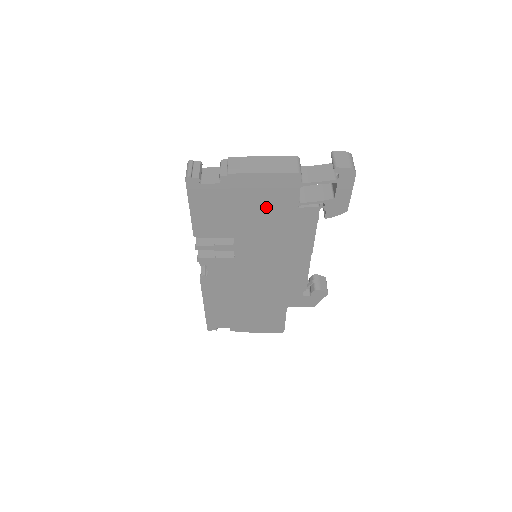
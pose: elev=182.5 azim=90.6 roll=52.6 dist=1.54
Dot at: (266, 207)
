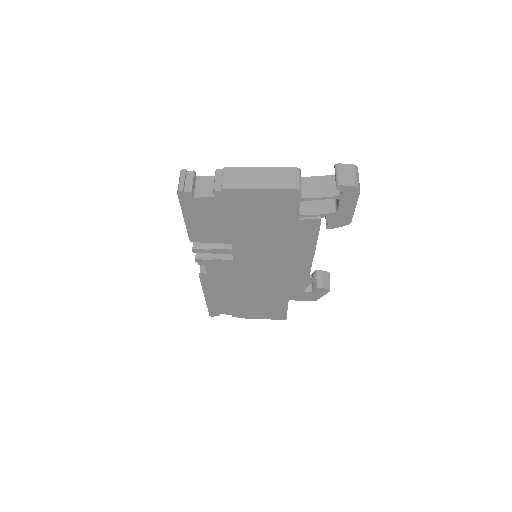
Dot at: (264, 218)
